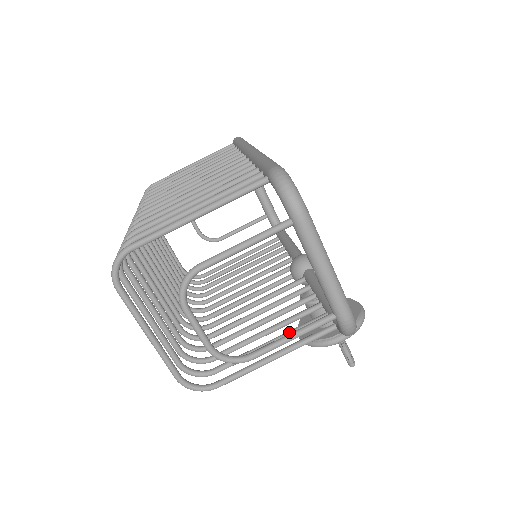
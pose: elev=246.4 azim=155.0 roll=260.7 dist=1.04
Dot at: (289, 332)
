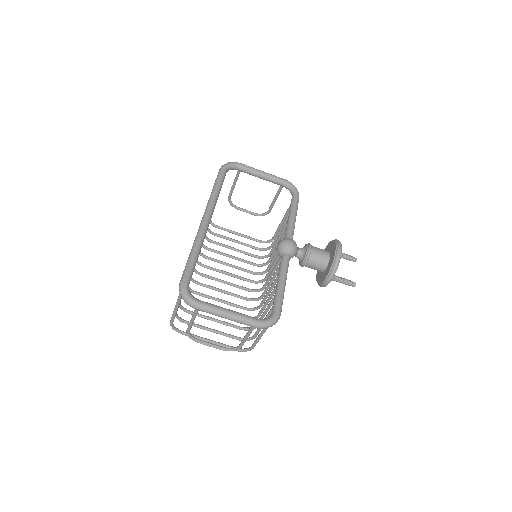
Dot at: (267, 315)
